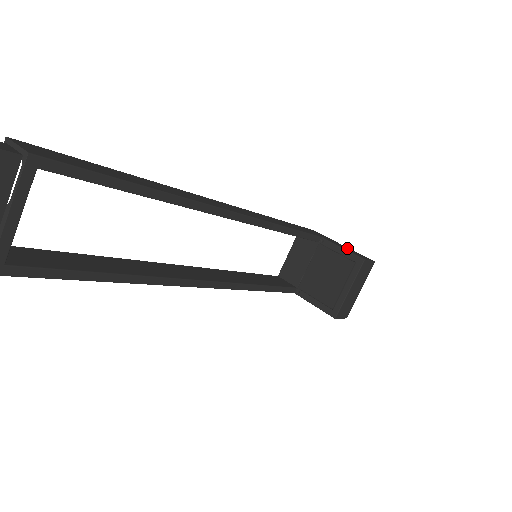
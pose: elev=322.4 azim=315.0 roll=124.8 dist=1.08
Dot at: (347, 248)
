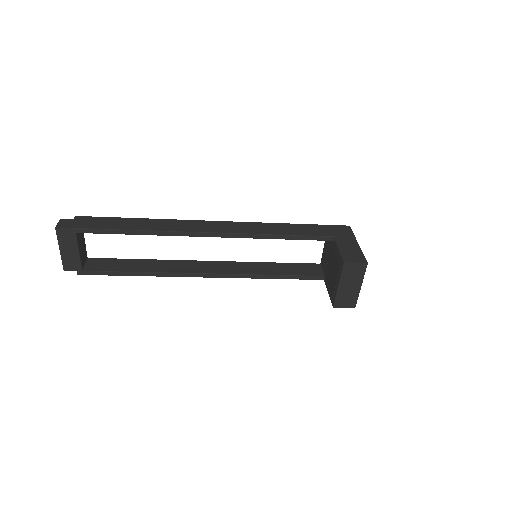
Dot at: (352, 248)
